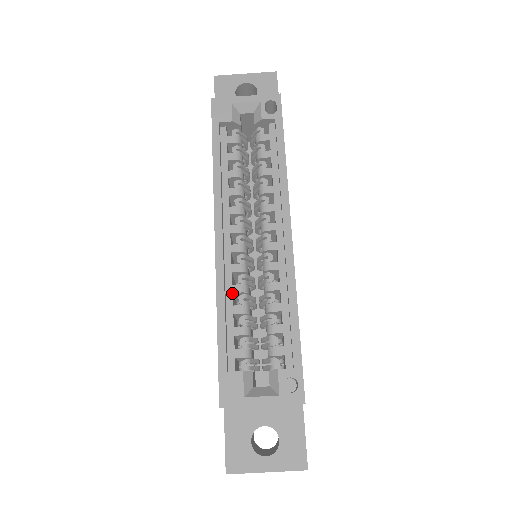
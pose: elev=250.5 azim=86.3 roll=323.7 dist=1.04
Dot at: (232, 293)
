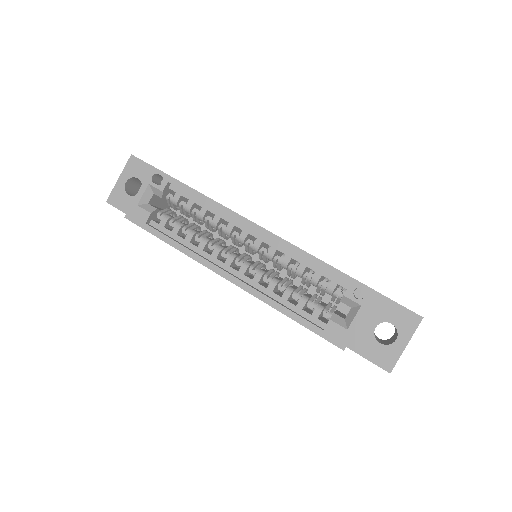
Dot at: (272, 292)
